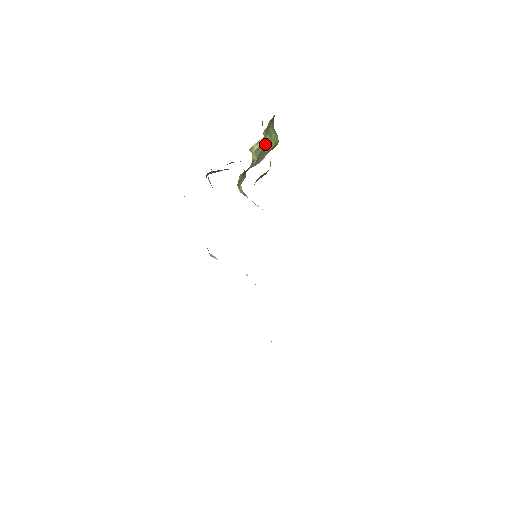
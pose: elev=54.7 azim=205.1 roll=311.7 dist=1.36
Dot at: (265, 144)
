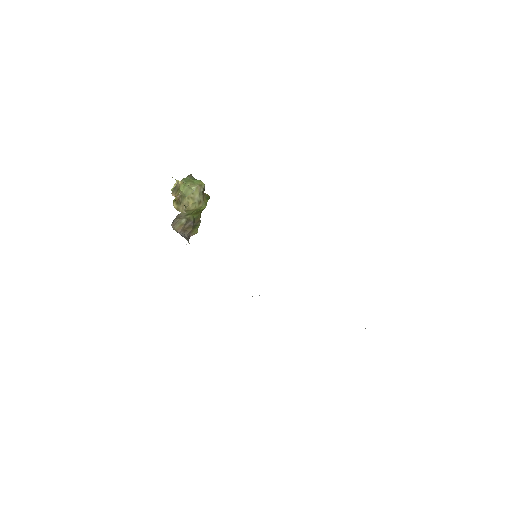
Dot at: (183, 184)
